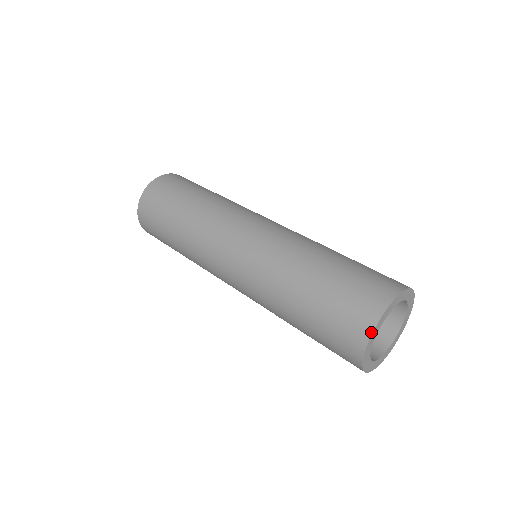
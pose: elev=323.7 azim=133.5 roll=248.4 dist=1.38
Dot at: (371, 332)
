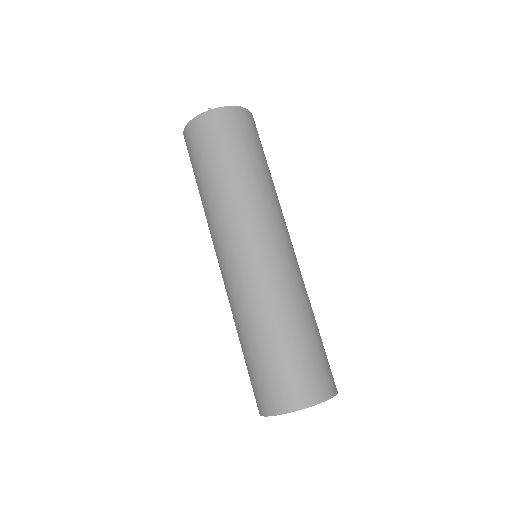
Dot at: occluded
